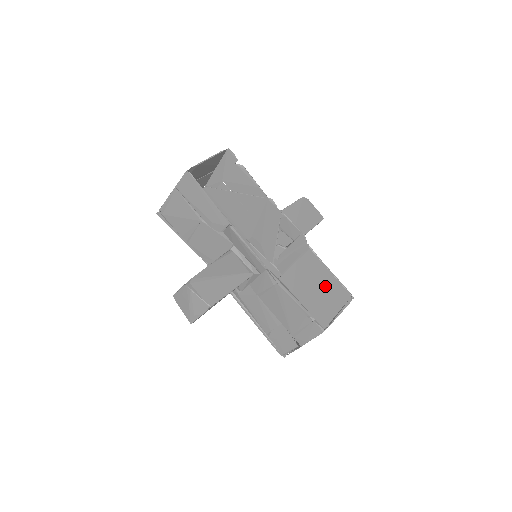
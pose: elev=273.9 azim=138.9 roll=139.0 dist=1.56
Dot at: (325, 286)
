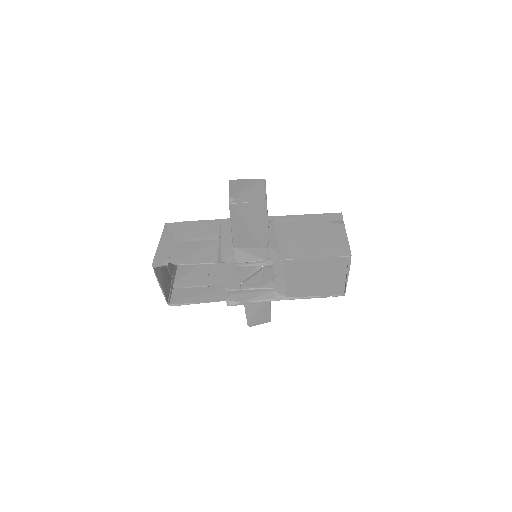
Dot at: (321, 272)
